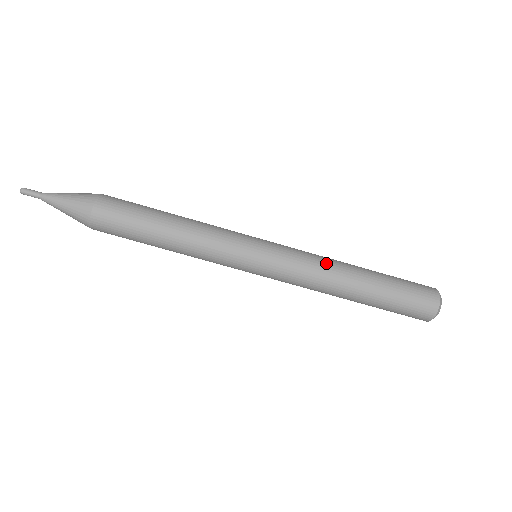
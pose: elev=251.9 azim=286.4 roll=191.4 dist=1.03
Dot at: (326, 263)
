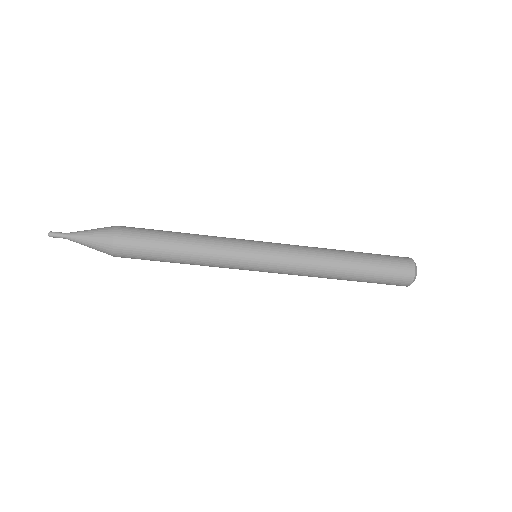
Dot at: (316, 257)
